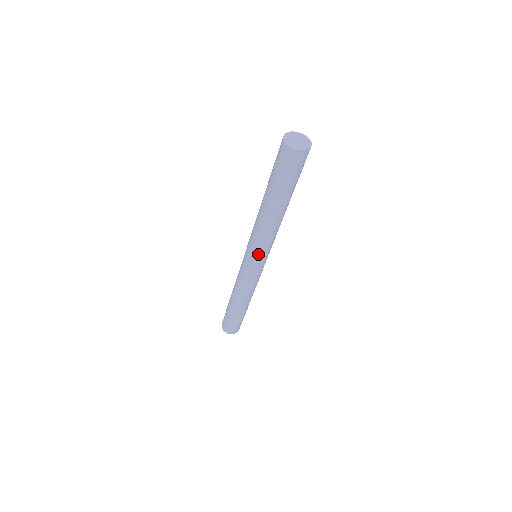
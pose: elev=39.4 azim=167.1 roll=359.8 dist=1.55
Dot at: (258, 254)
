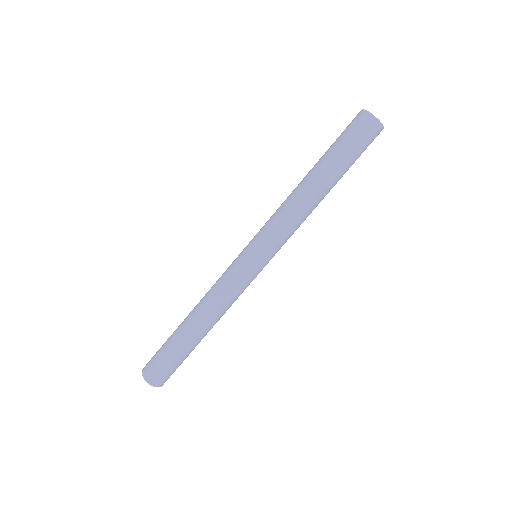
Dot at: (262, 236)
